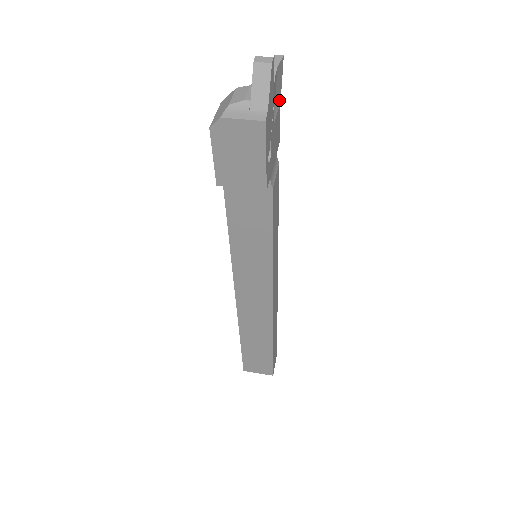
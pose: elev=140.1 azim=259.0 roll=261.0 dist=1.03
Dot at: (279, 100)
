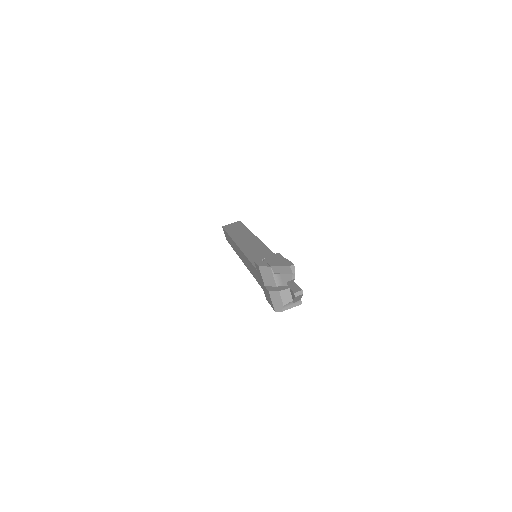
Dot at: occluded
